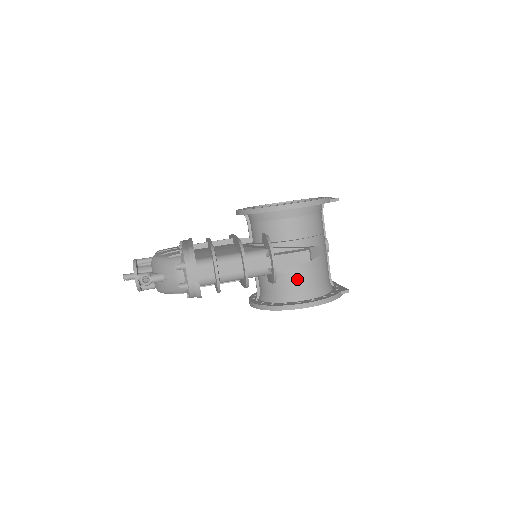
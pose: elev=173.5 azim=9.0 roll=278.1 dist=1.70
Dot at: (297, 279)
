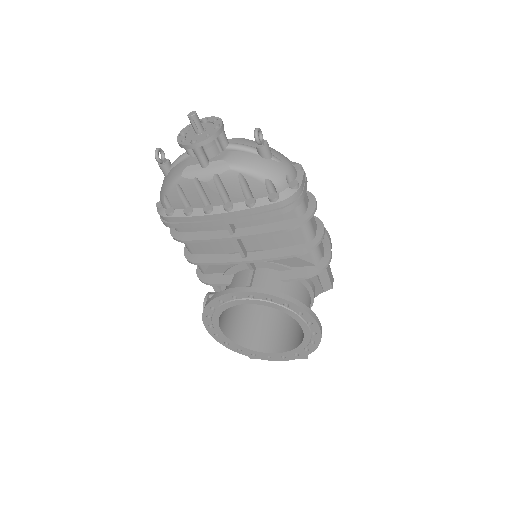
Dot at: (307, 298)
